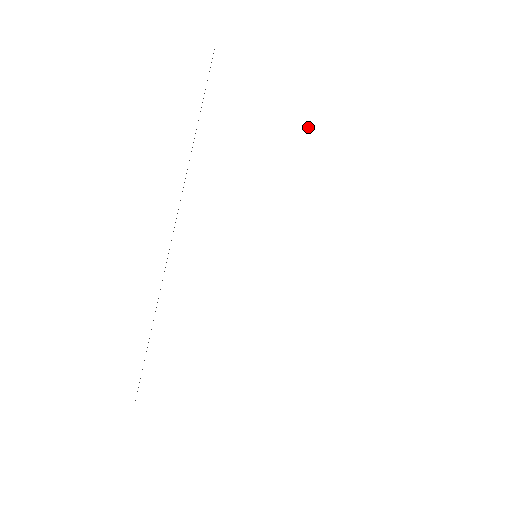
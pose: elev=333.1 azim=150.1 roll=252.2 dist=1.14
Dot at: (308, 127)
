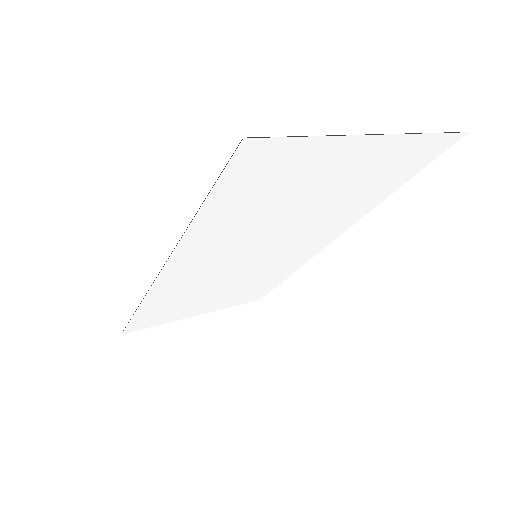
Dot at: (357, 170)
